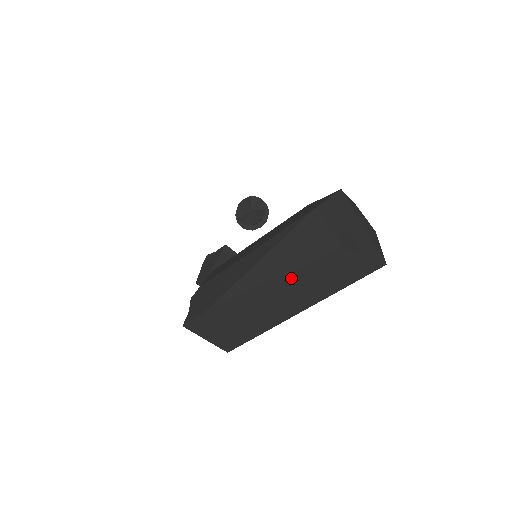
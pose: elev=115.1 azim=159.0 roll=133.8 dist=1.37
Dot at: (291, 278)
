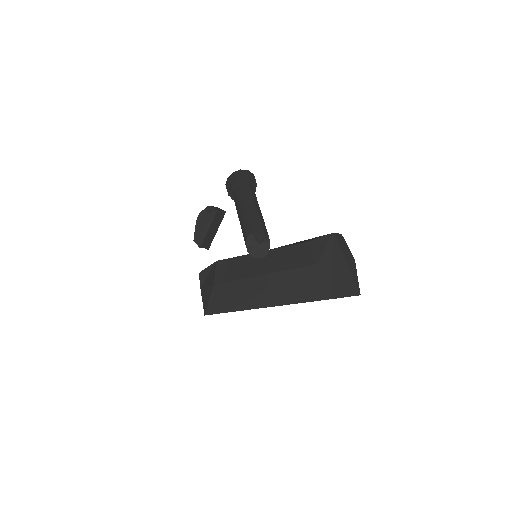
Dot at: occluded
